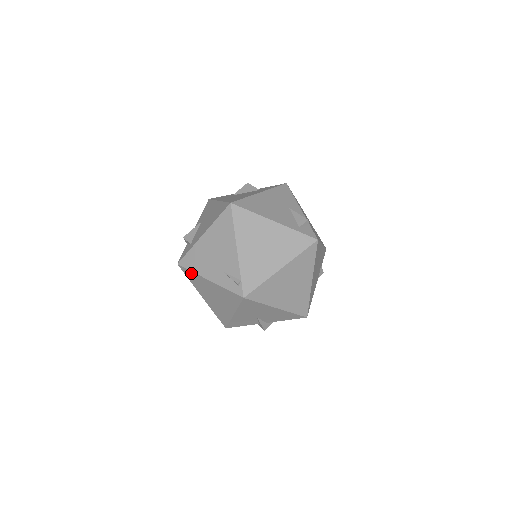
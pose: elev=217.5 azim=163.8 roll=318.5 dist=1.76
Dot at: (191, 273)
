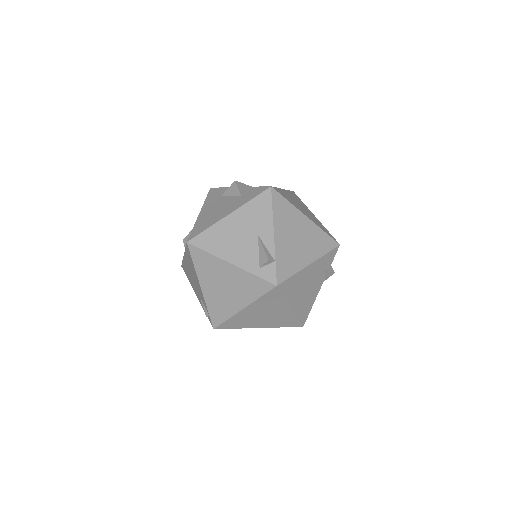
Dot at: occluded
